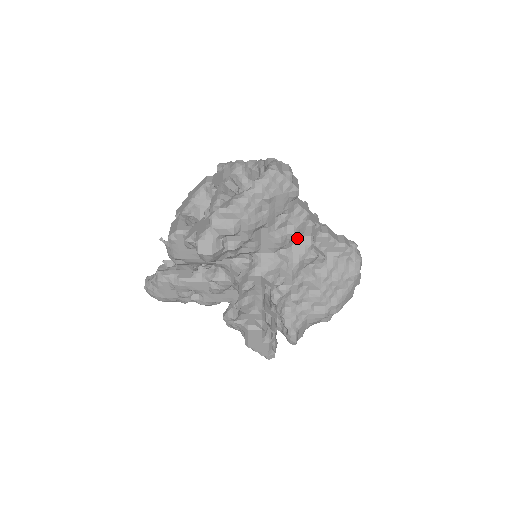
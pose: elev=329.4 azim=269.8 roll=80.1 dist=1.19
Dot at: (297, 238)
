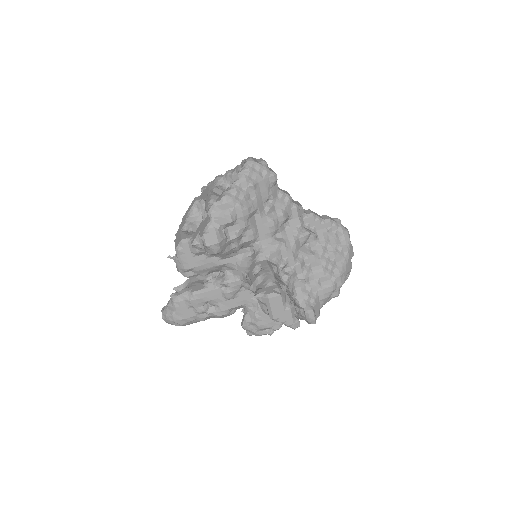
Dot at: (287, 222)
